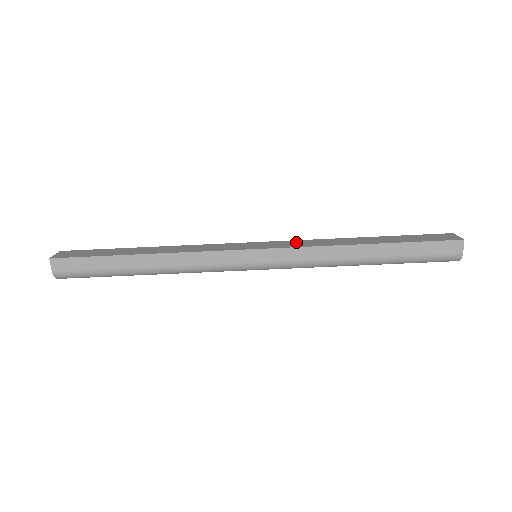
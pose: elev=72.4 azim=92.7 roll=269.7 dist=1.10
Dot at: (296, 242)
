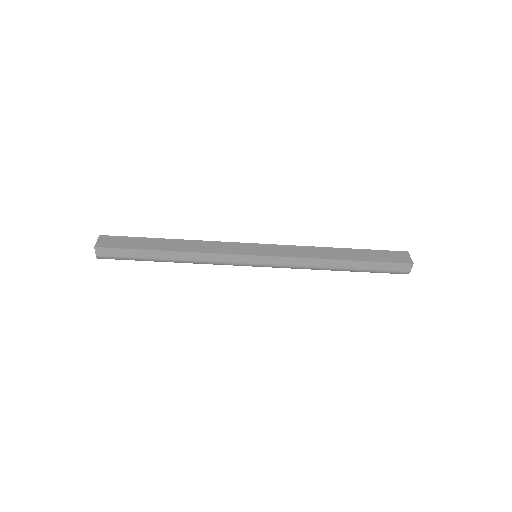
Dot at: (288, 249)
